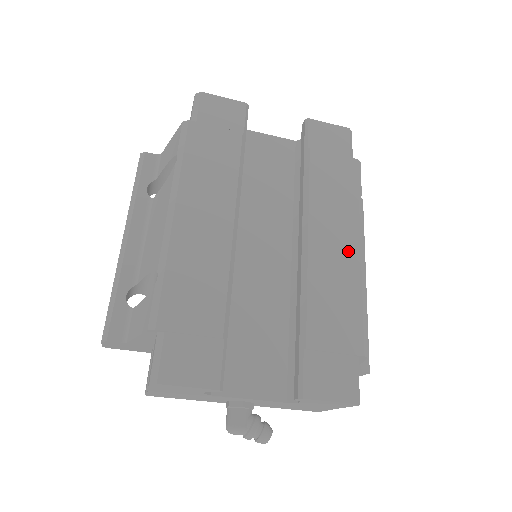
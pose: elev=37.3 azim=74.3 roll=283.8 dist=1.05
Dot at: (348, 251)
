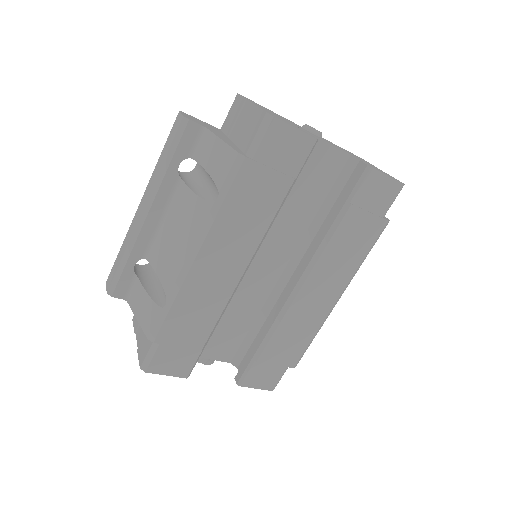
Dot at: (327, 301)
